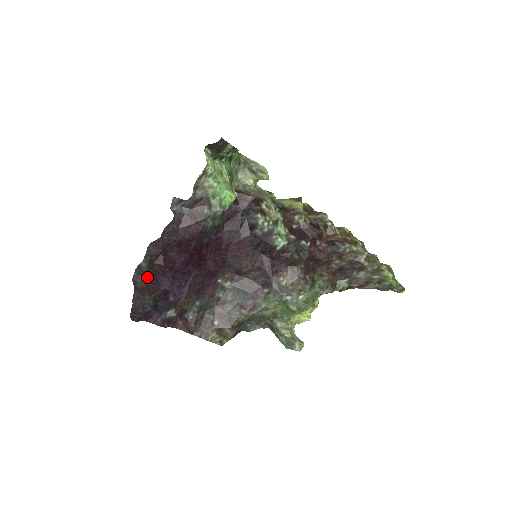
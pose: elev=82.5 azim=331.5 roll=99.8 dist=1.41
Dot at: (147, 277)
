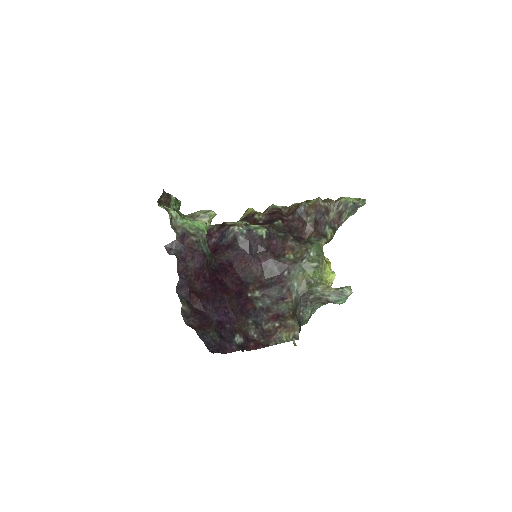
Dot at: (195, 317)
